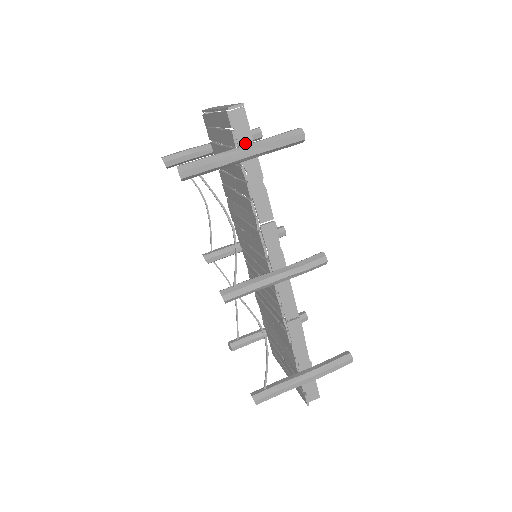
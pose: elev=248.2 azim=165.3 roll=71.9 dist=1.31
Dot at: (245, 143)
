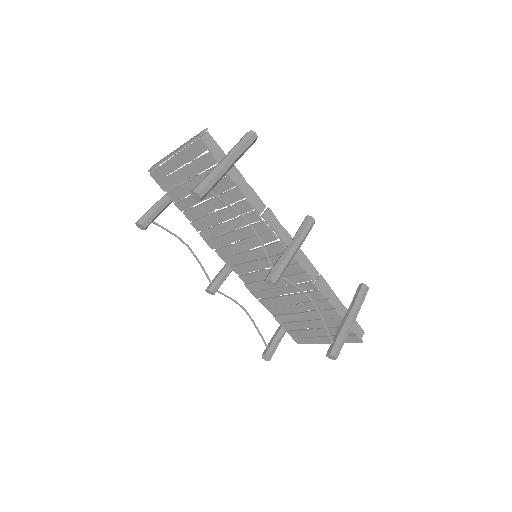
Dot at: (221, 158)
